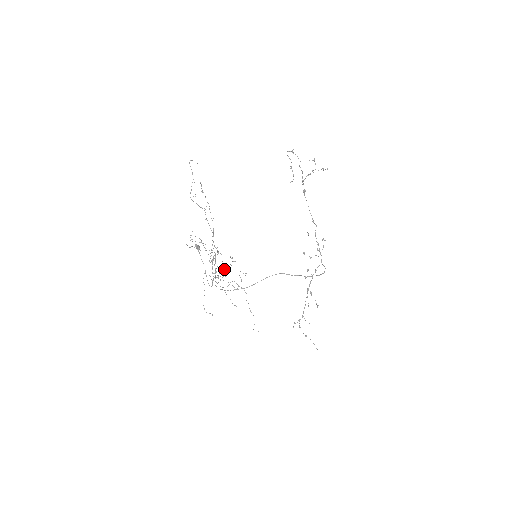
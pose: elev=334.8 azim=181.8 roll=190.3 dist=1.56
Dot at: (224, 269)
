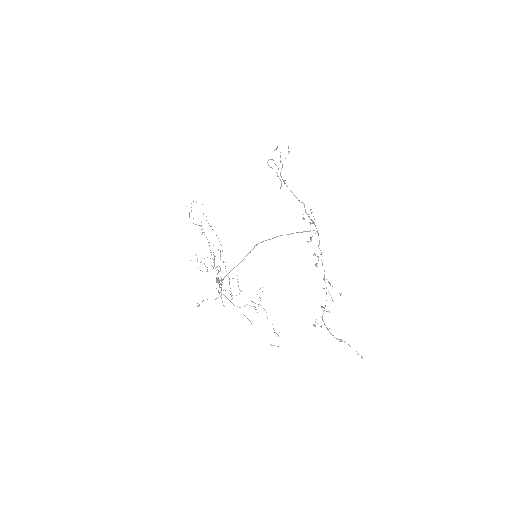
Dot at: (239, 289)
